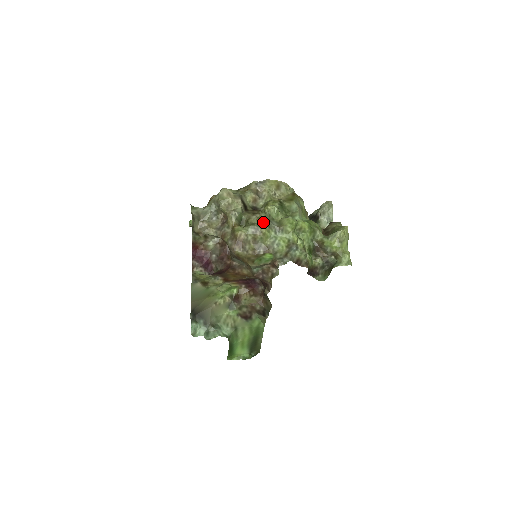
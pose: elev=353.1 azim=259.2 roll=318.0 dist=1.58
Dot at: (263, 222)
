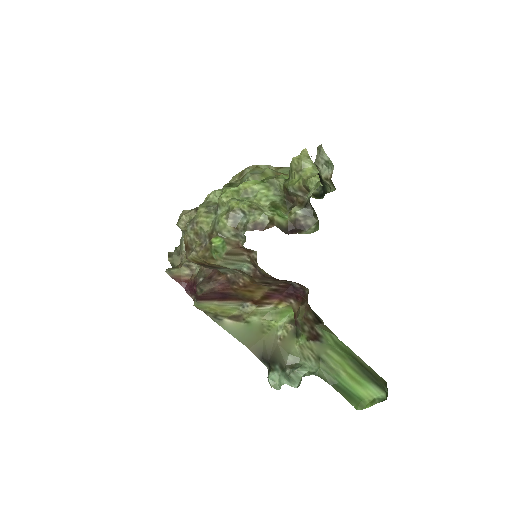
Dot at: (198, 212)
